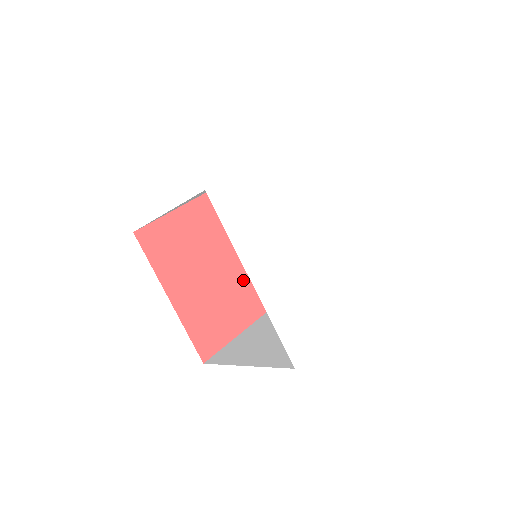
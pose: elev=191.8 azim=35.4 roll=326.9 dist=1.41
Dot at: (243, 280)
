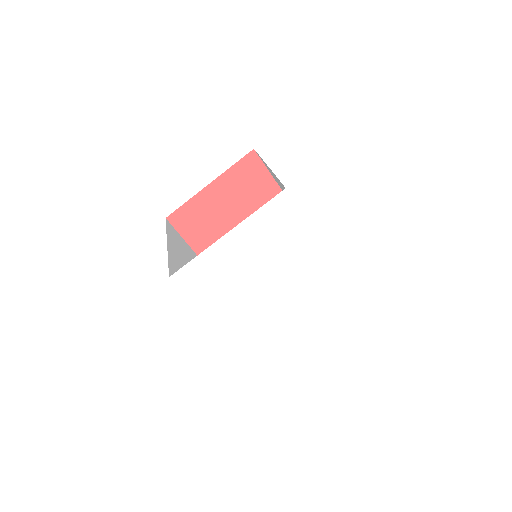
Dot at: occluded
